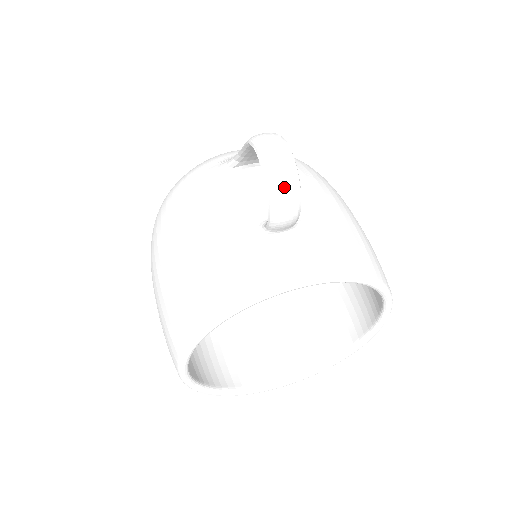
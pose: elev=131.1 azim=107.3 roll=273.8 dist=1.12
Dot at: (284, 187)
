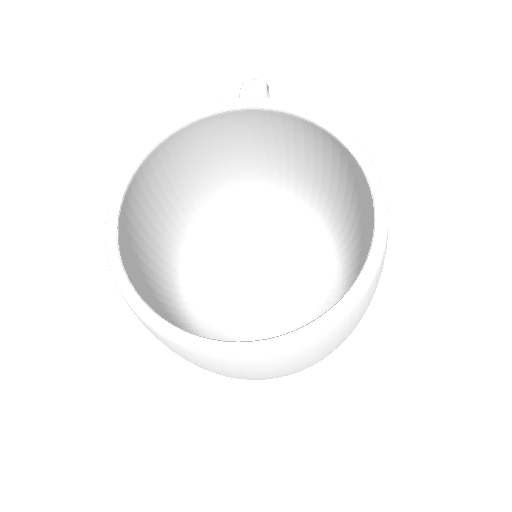
Dot at: (253, 80)
